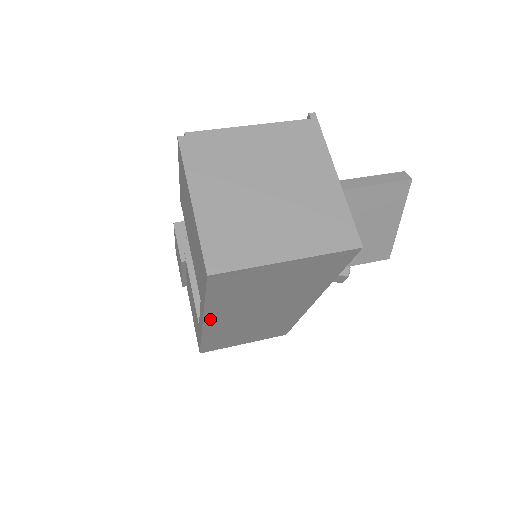
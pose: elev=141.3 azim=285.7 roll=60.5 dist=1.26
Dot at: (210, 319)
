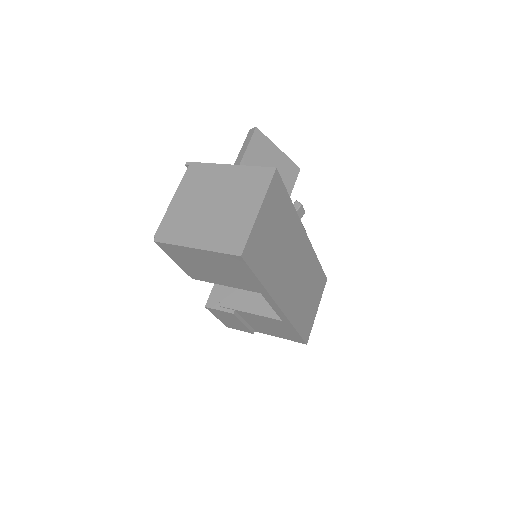
Dot at: (277, 298)
